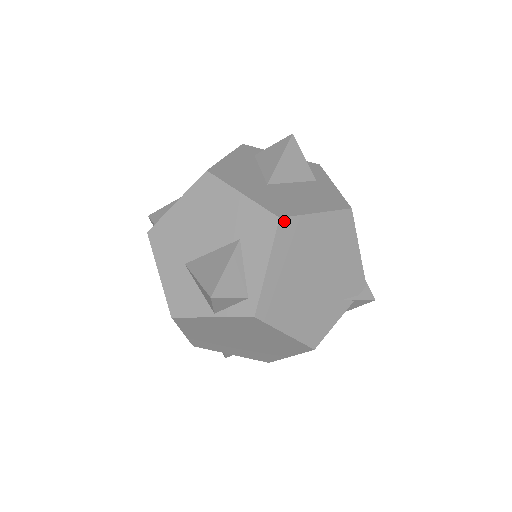
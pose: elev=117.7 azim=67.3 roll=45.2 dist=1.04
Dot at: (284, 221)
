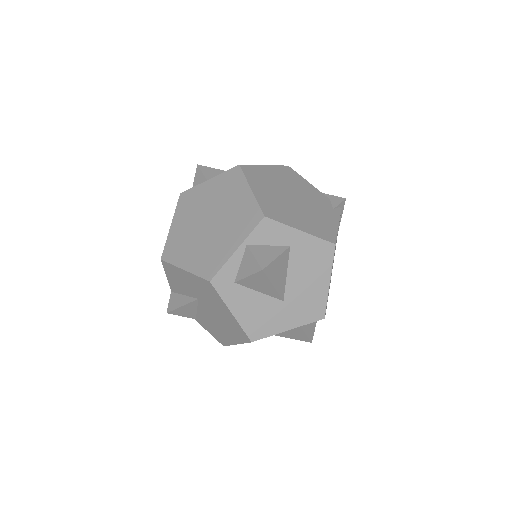
Dot at: occluded
